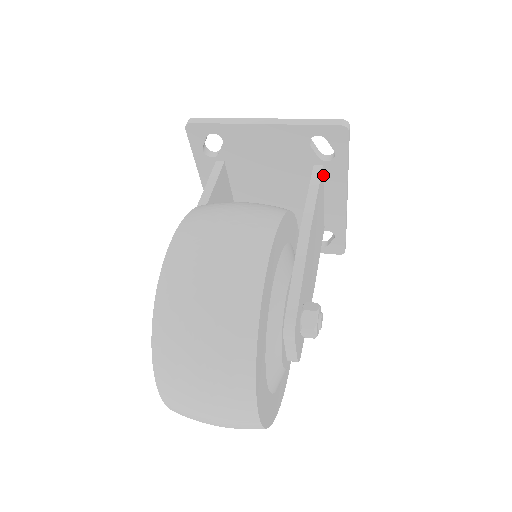
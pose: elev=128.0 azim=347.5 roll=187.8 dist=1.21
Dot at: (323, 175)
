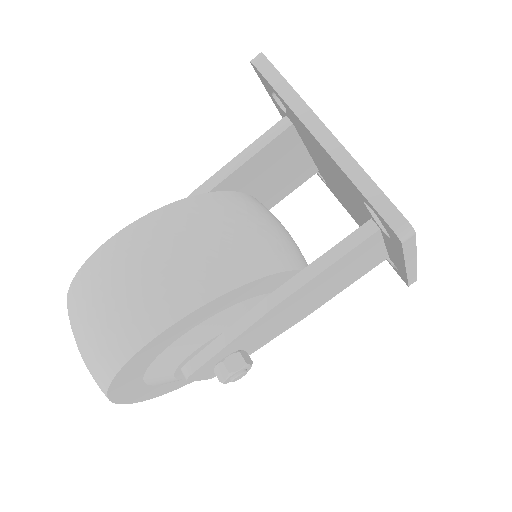
Dot at: (382, 233)
